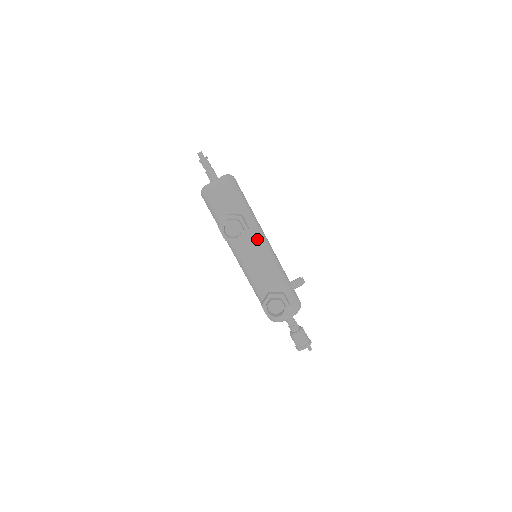
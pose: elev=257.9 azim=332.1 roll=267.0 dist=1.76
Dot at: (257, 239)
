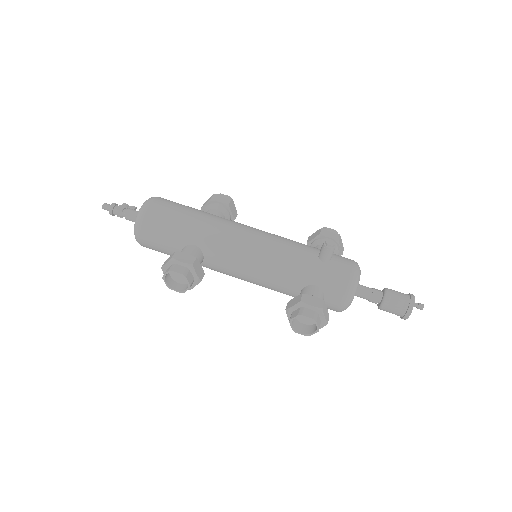
Dot at: (228, 249)
